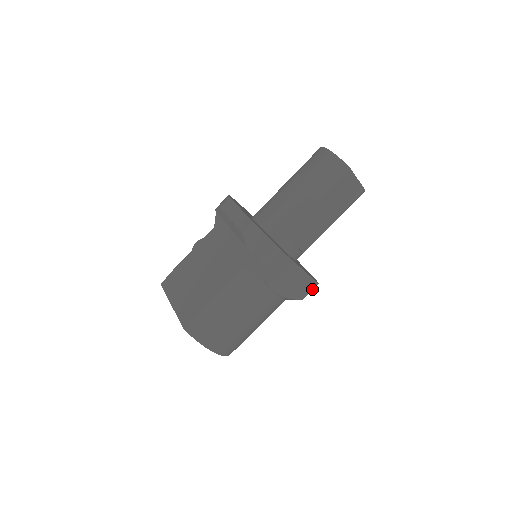
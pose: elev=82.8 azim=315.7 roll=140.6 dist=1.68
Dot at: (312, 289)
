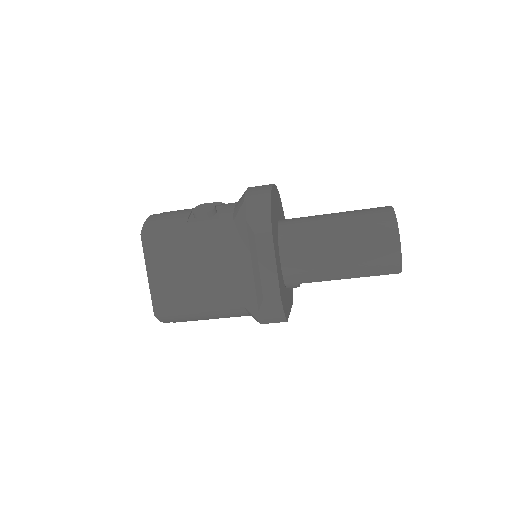
Dot at: occluded
